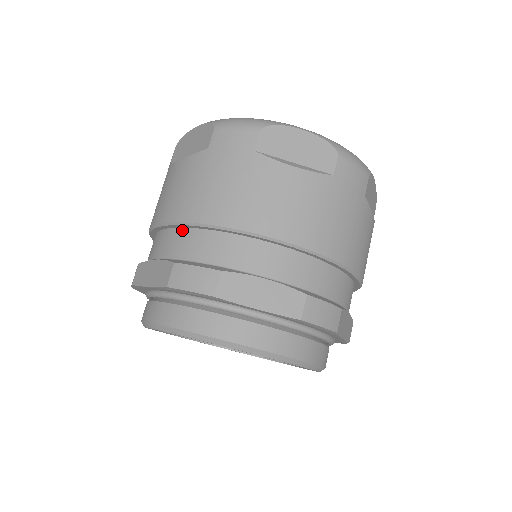
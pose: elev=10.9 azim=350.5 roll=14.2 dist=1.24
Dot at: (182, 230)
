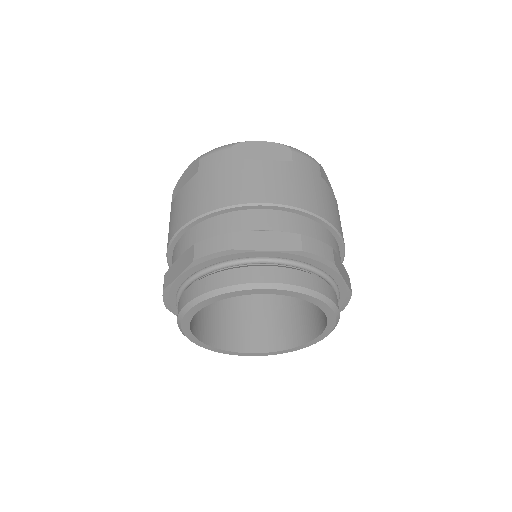
Dot at: (194, 227)
